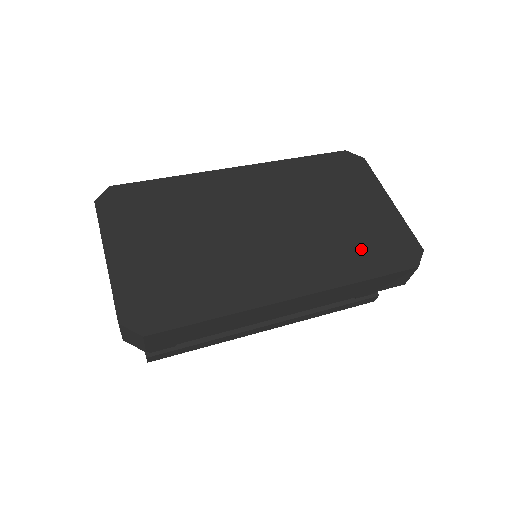
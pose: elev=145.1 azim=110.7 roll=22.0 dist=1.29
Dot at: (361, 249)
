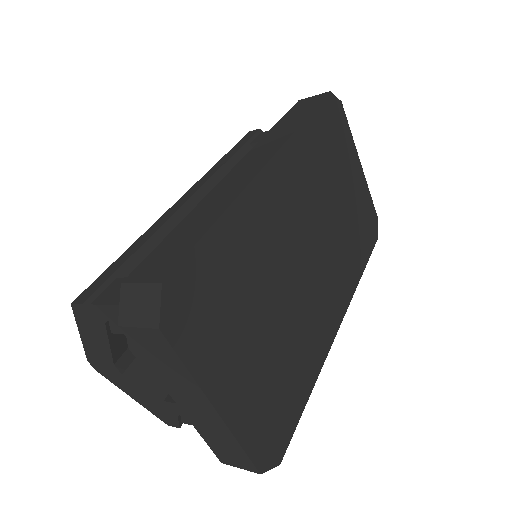
Dot at: (357, 239)
